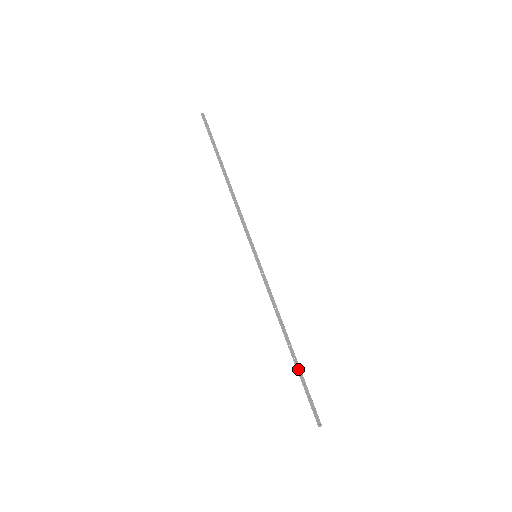
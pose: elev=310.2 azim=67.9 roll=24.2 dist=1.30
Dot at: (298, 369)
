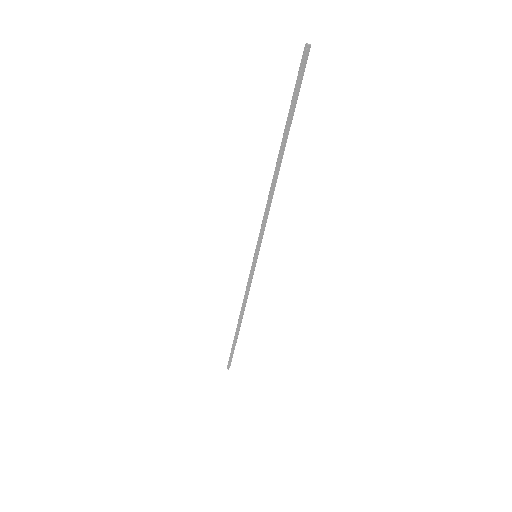
Dot at: (234, 339)
